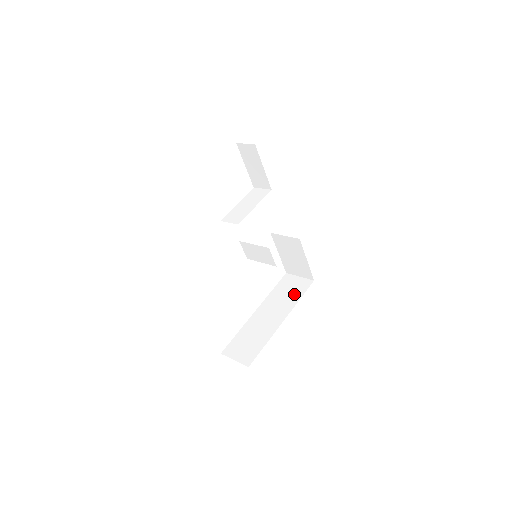
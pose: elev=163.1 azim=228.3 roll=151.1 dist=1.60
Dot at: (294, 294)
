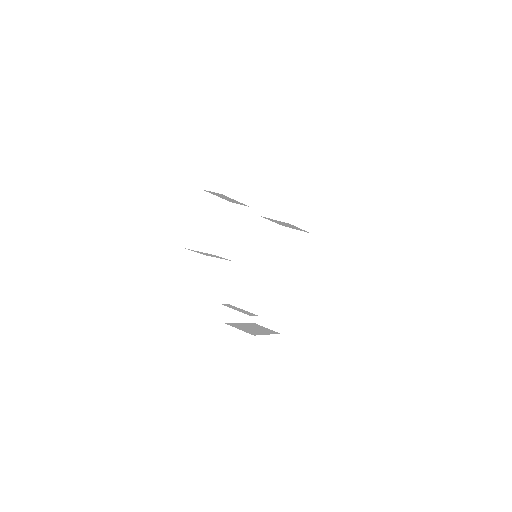
Dot at: (297, 252)
